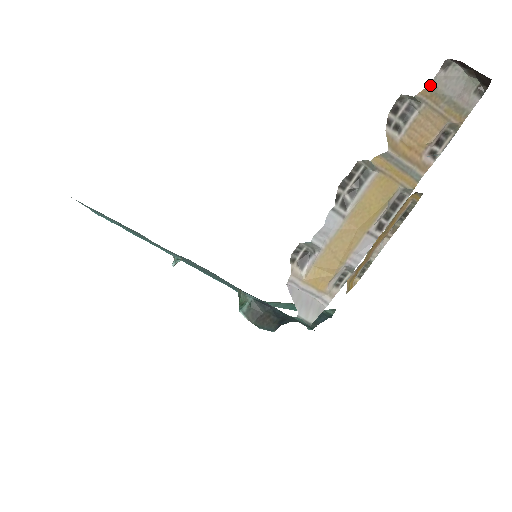
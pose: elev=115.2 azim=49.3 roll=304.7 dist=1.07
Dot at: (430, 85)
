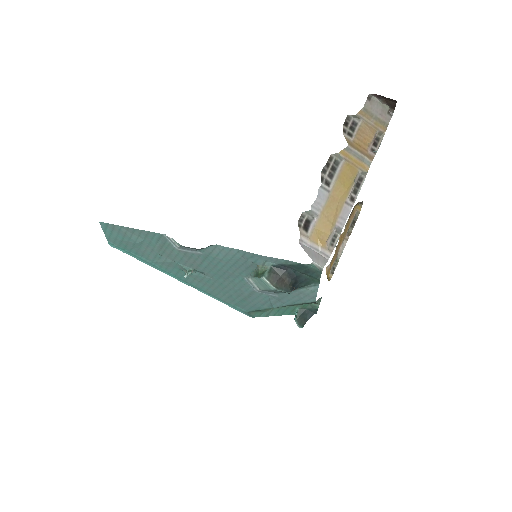
Dot at: (363, 108)
